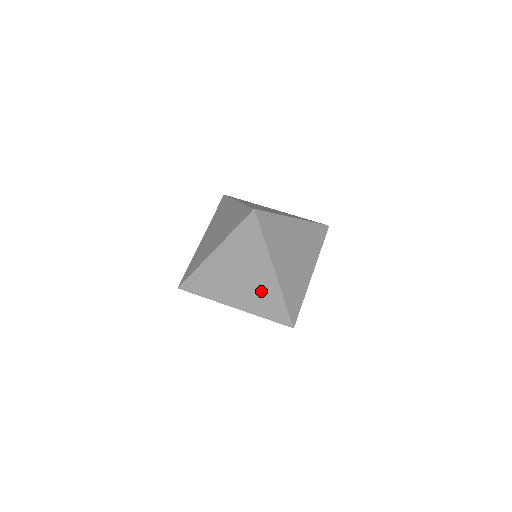
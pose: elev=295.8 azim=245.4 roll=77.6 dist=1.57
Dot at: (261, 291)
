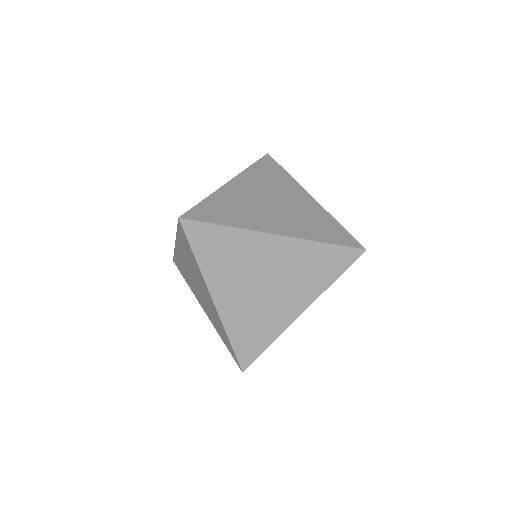
Dot at: occluded
